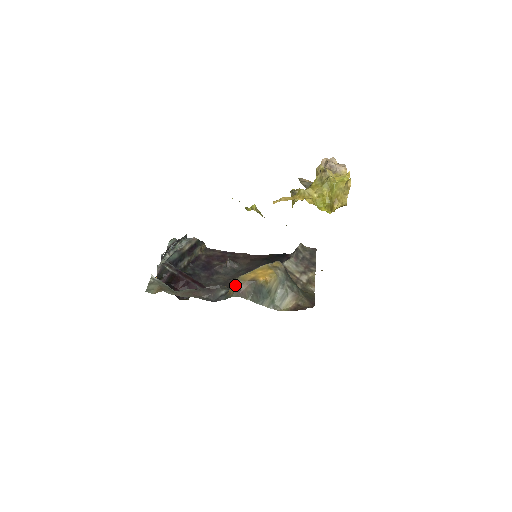
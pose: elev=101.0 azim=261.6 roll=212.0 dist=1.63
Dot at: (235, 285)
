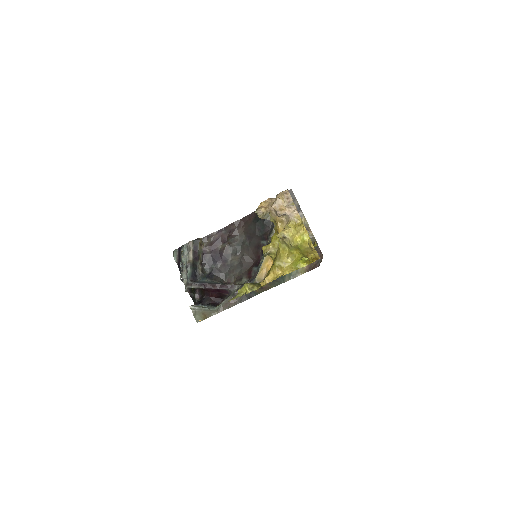
Dot at: occluded
